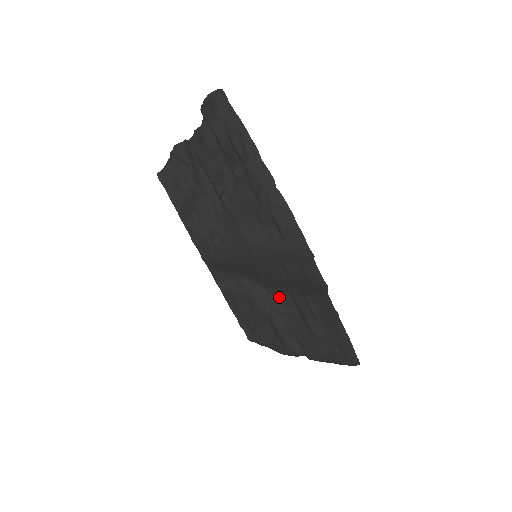
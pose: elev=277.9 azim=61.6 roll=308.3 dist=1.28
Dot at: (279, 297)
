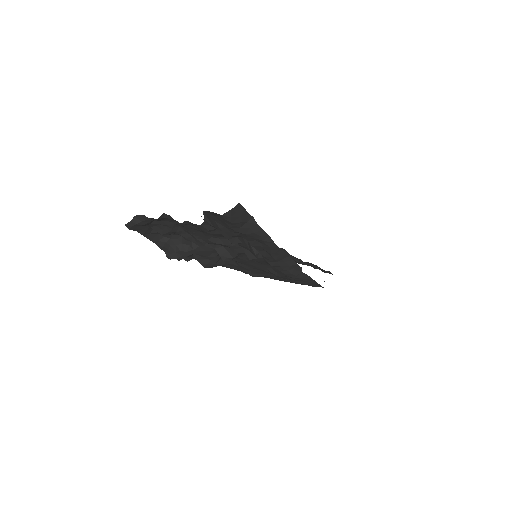
Dot at: occluded
